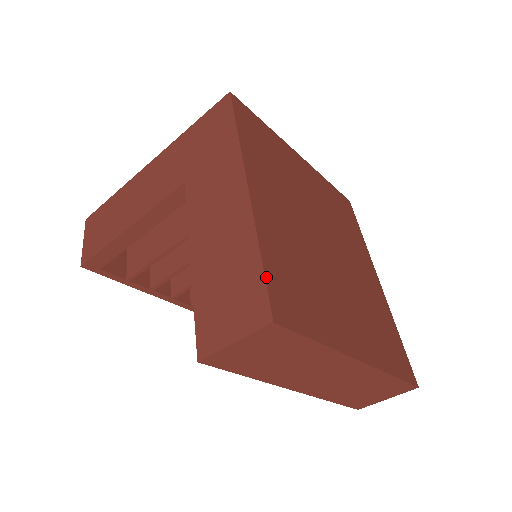
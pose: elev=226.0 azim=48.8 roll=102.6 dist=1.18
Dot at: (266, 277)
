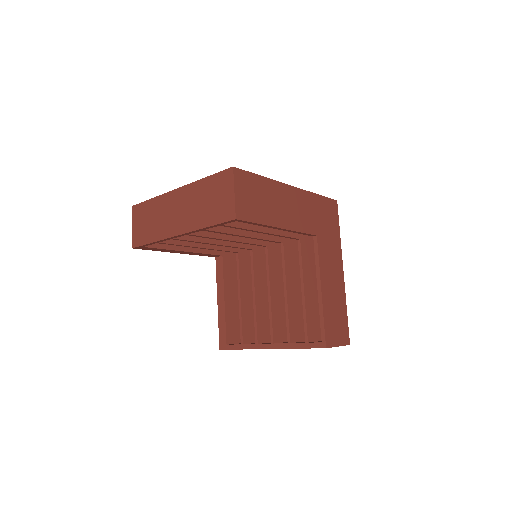
Dot at: occluded
